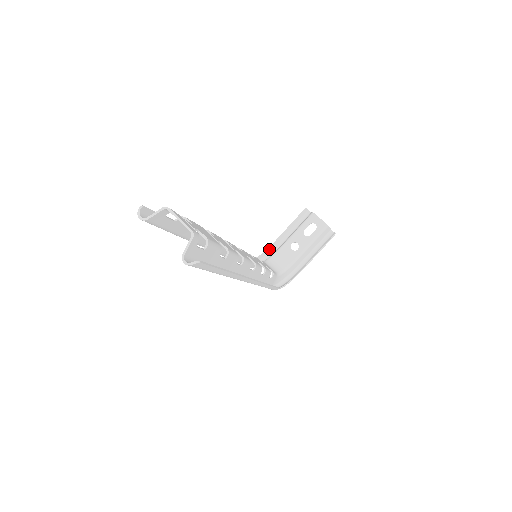
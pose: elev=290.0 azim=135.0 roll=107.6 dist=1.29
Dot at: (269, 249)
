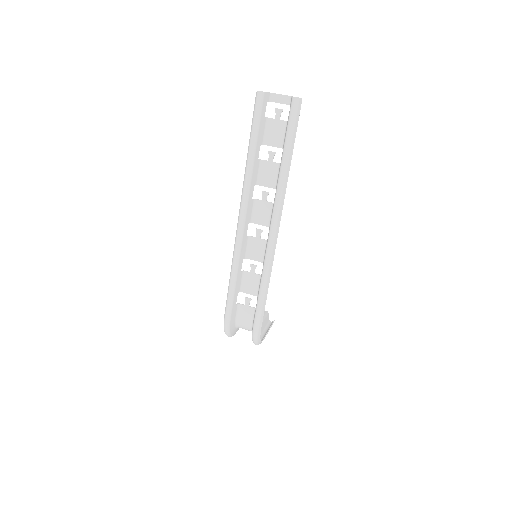
Dot at: occluded
